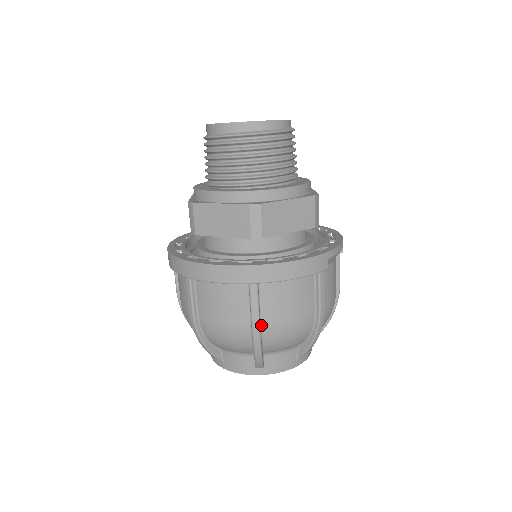
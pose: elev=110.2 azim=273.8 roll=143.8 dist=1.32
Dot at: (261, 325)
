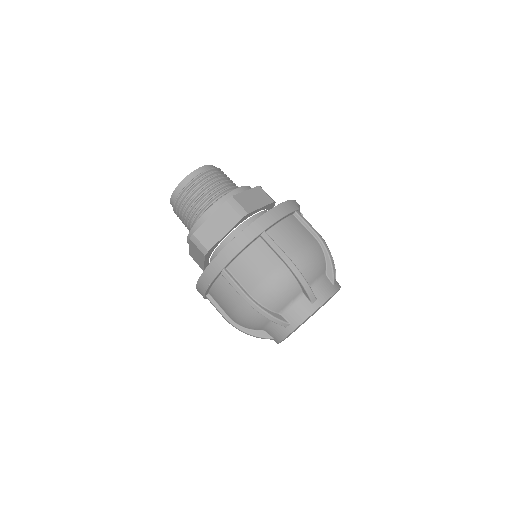
Dot at: (289, 258)
